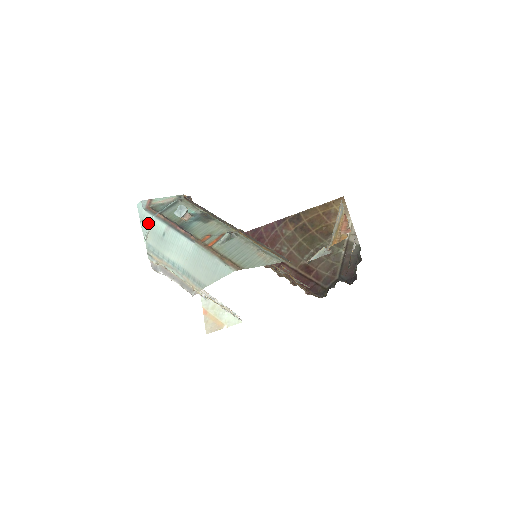
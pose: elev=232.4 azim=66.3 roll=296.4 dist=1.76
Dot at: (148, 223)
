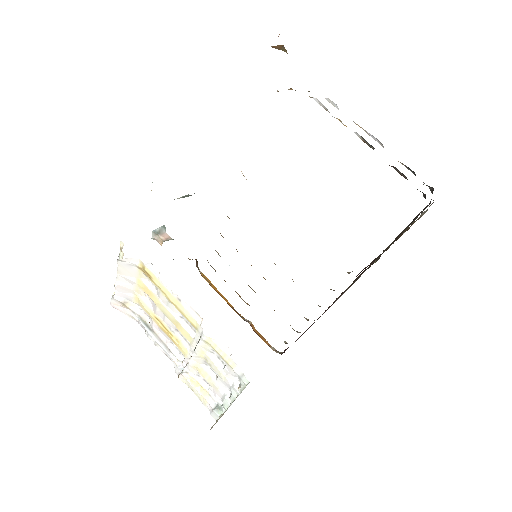
Dot at: occluded
